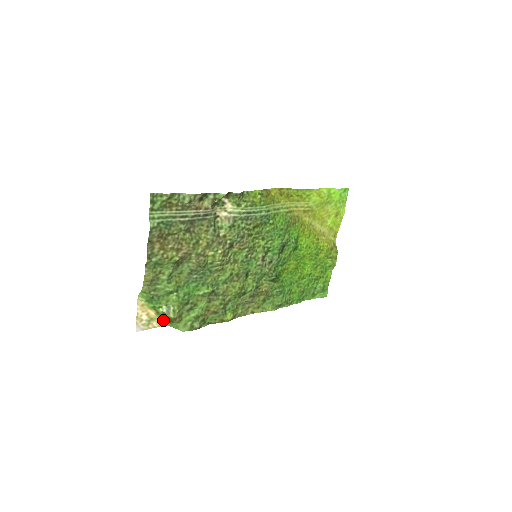
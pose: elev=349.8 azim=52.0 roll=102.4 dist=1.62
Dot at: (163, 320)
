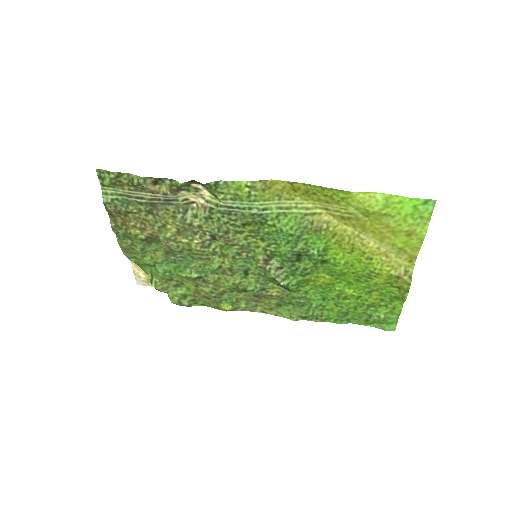
Dot at: occluded
